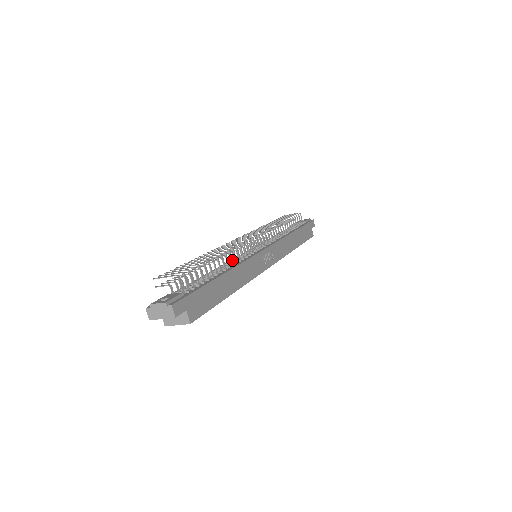
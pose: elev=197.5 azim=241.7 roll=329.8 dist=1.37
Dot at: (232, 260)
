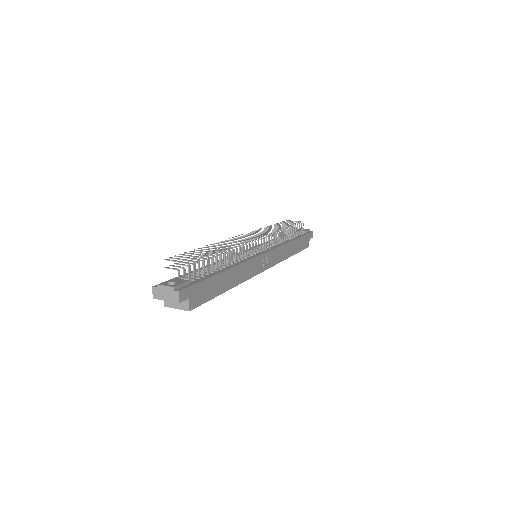
Dot at: (236, 257)
